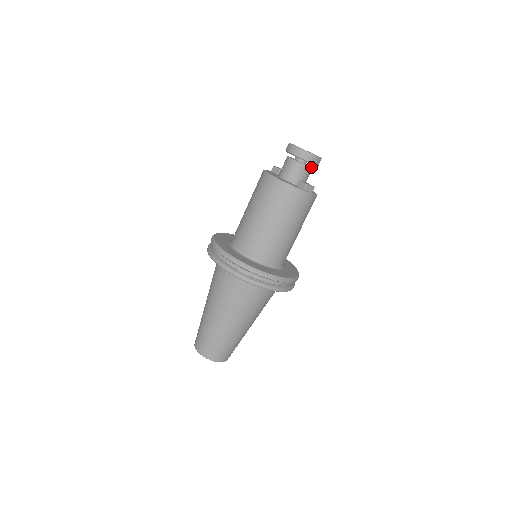
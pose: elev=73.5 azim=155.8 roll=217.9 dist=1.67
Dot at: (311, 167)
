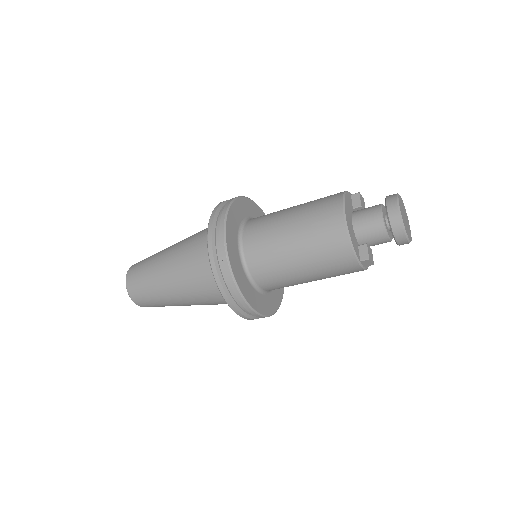
Dot at: occluded
